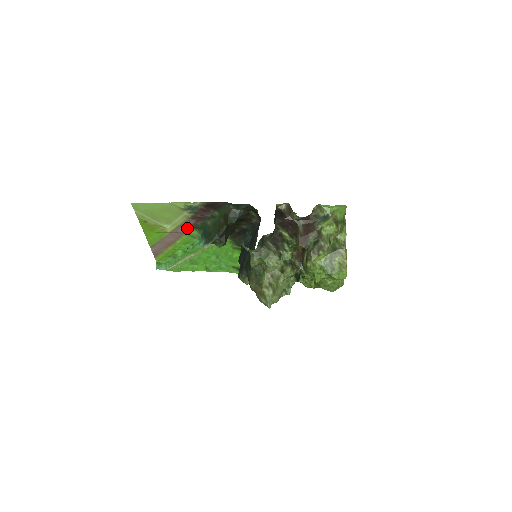
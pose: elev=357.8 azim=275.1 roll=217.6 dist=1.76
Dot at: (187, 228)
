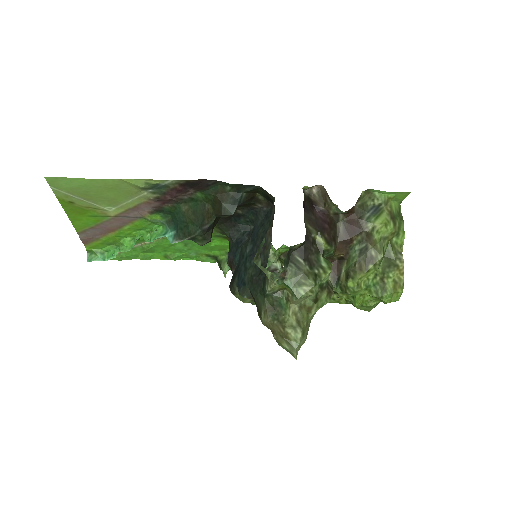
Dot at: (144, 211)
